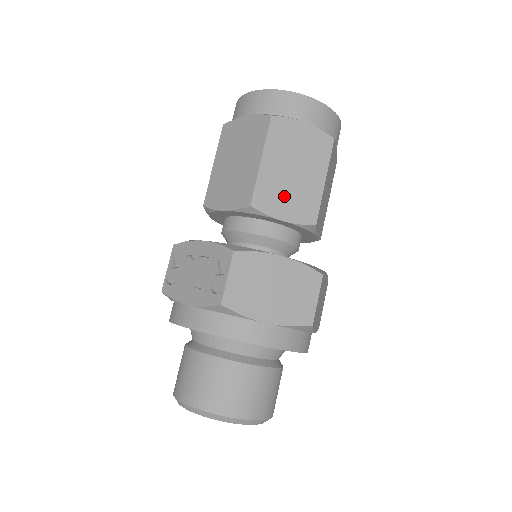
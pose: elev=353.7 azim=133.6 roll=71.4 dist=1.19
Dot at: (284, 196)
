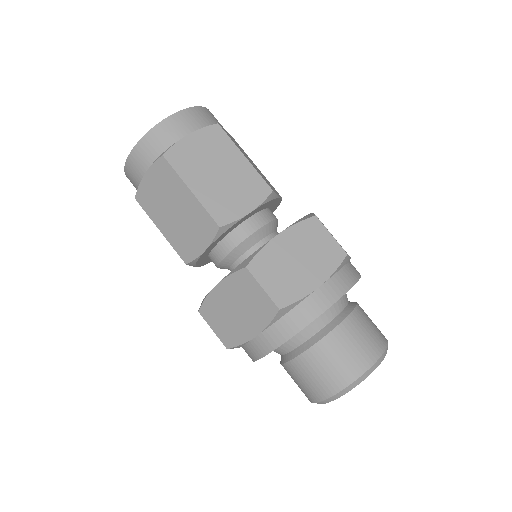
Dot at: (189, 235)
